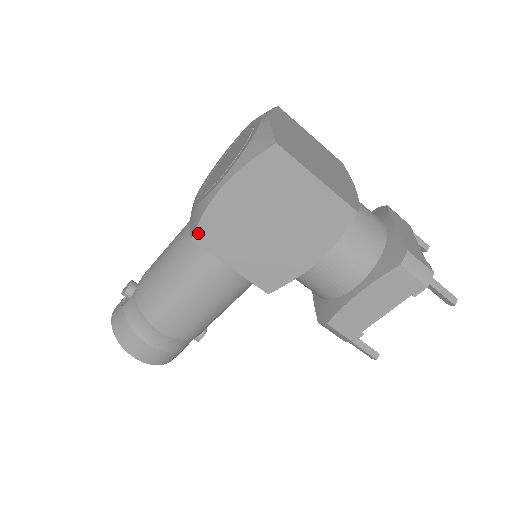
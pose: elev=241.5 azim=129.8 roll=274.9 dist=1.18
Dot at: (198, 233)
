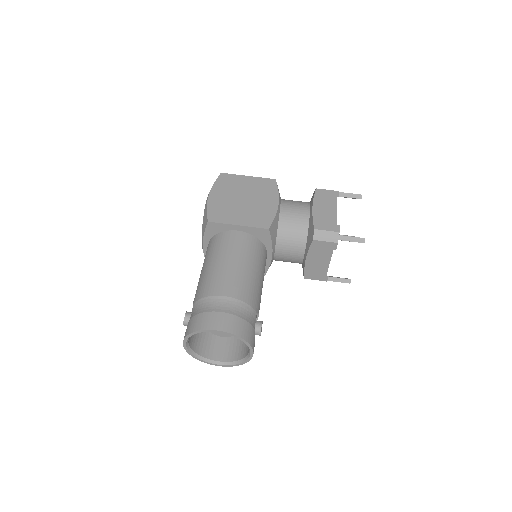
Dot at: (210, 217)
